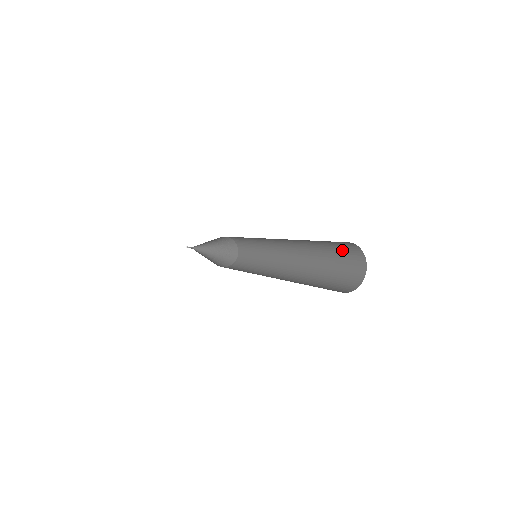
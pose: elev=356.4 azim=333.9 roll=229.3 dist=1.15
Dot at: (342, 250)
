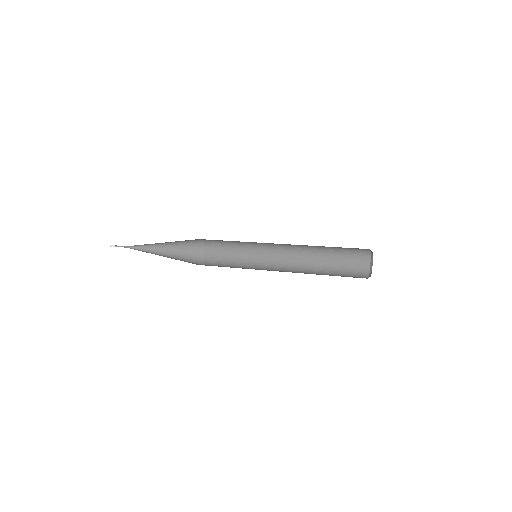
Dot at: (351, 258)
